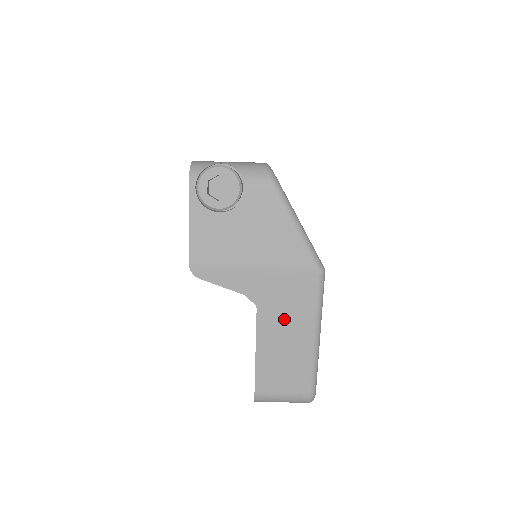
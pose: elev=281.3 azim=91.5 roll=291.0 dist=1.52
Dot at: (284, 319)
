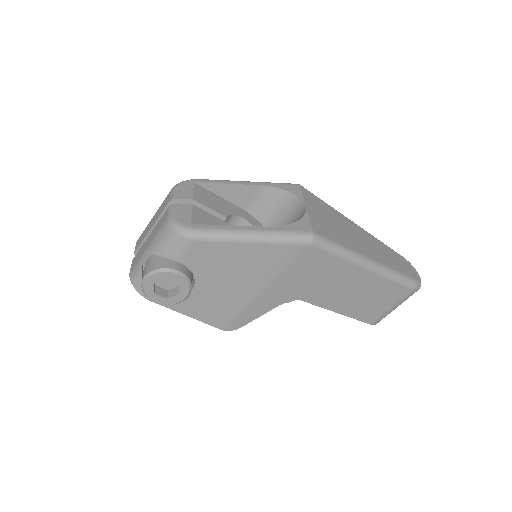
Dot at: (328, 285)
